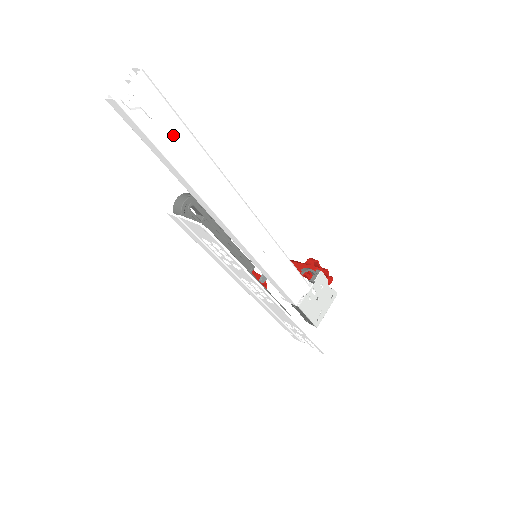
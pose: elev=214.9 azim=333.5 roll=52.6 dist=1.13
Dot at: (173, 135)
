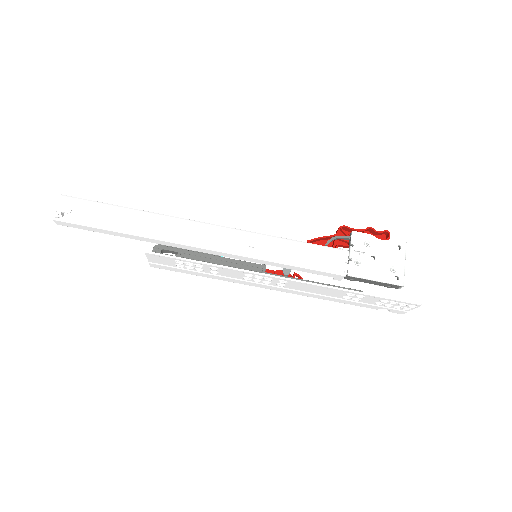
Dot at: (102, 215)
